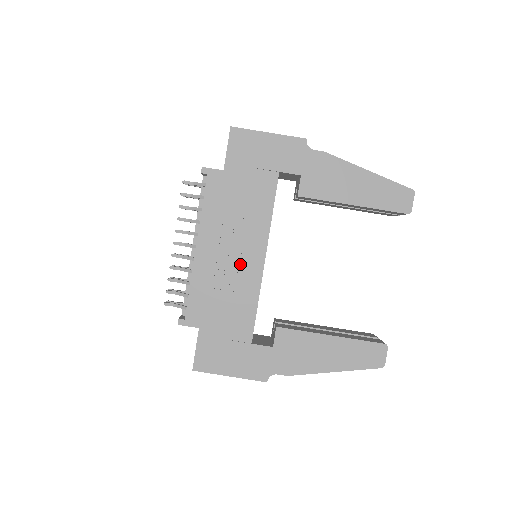
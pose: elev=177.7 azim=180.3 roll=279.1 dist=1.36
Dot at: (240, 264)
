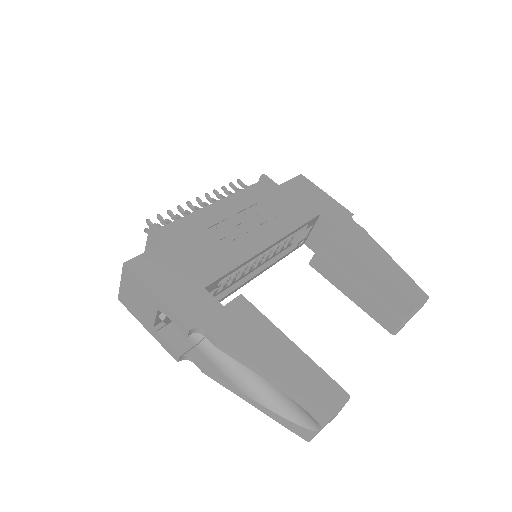
Dot at: (245, 234)
